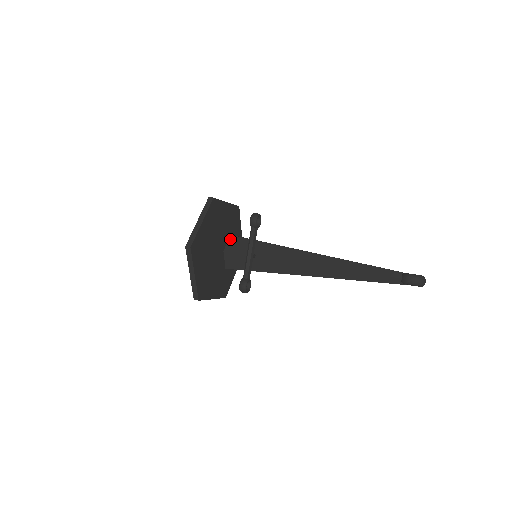
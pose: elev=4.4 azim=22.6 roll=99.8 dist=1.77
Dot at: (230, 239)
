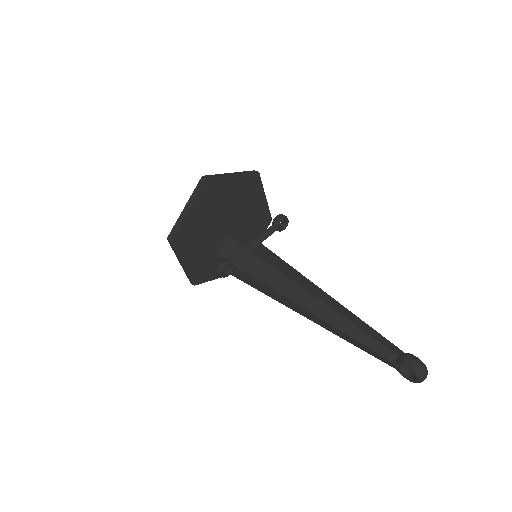
Dot at: (243, 233)
